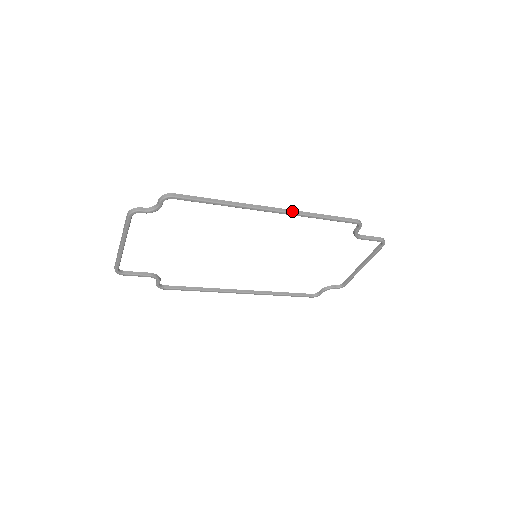
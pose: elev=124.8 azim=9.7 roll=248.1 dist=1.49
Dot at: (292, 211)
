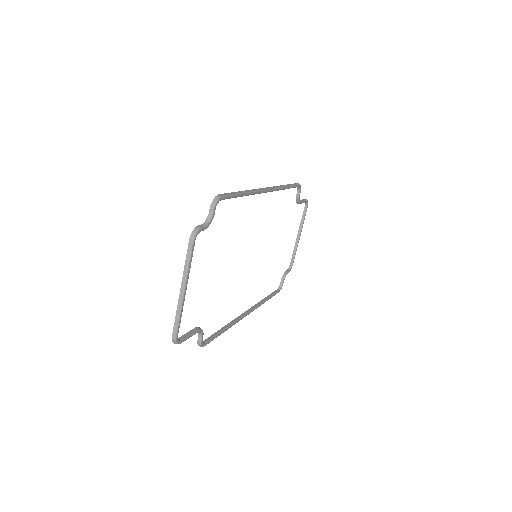
Dot at: (274, 187)
